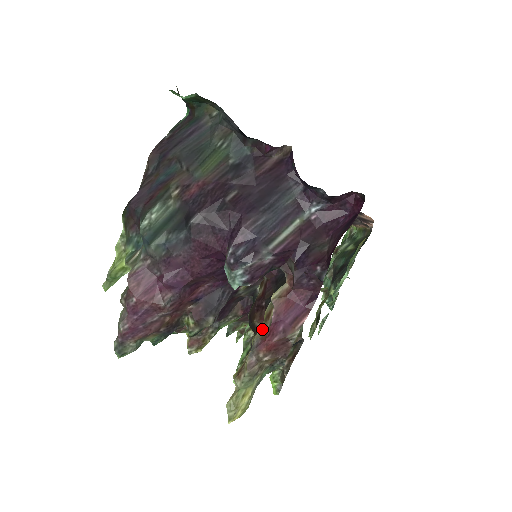
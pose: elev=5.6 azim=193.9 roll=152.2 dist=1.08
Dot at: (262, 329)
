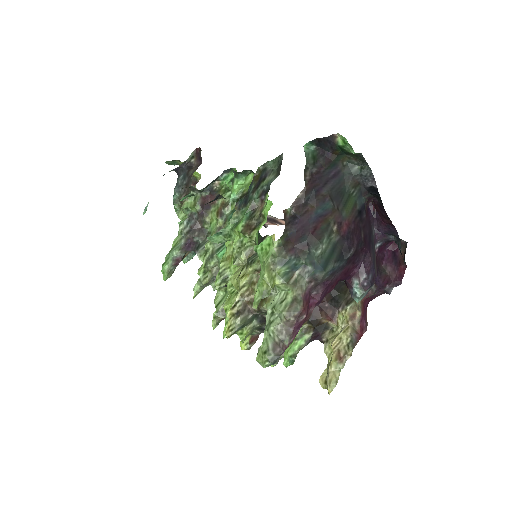
Dot at: (351, 326)
